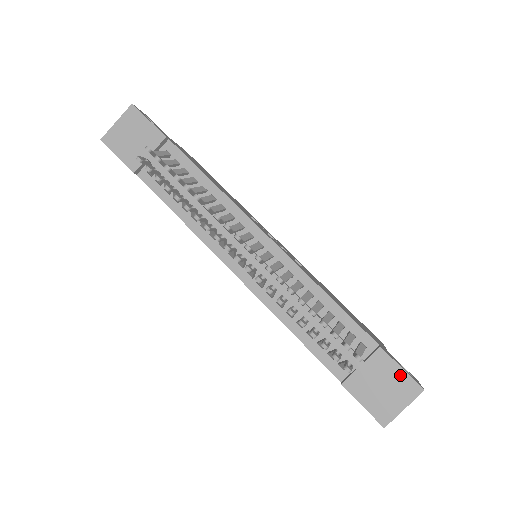
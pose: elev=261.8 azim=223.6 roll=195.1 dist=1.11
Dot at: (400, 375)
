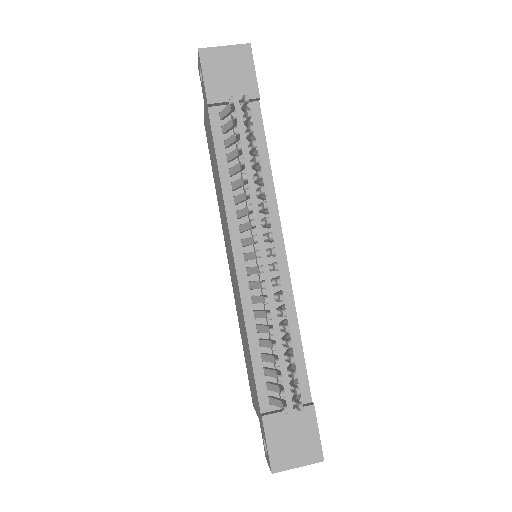
Dot at: (314, 437)
